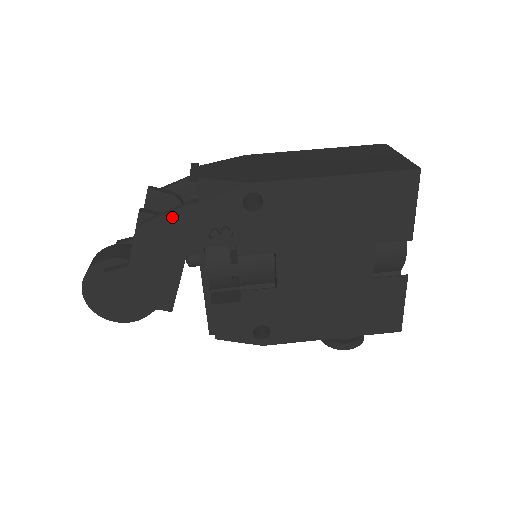
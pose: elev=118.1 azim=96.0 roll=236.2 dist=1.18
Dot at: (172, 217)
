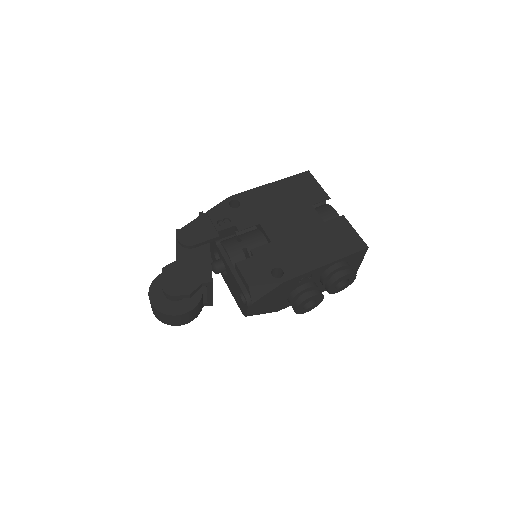
Dot at: (194, 223)
